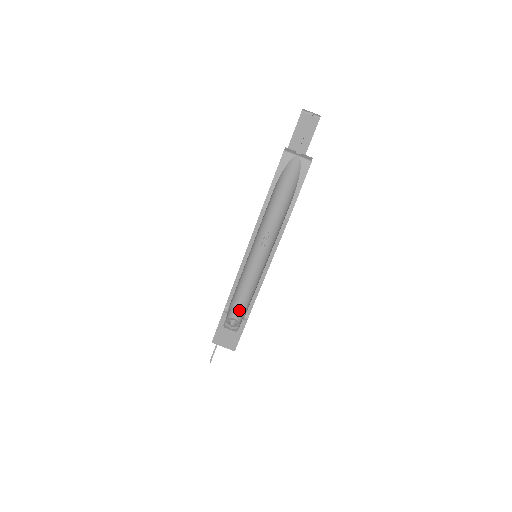
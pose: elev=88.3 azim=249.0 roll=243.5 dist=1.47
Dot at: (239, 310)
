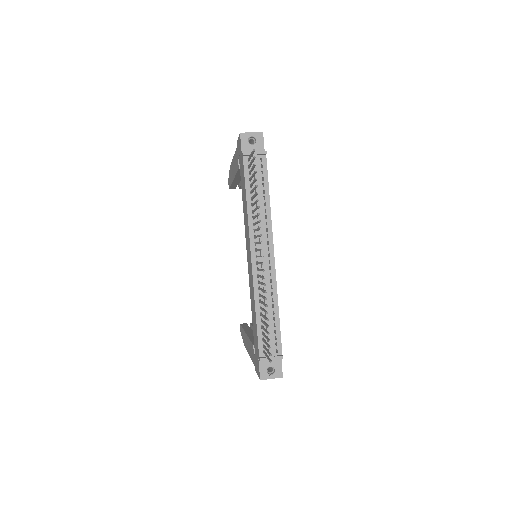
Dot at: occluded
